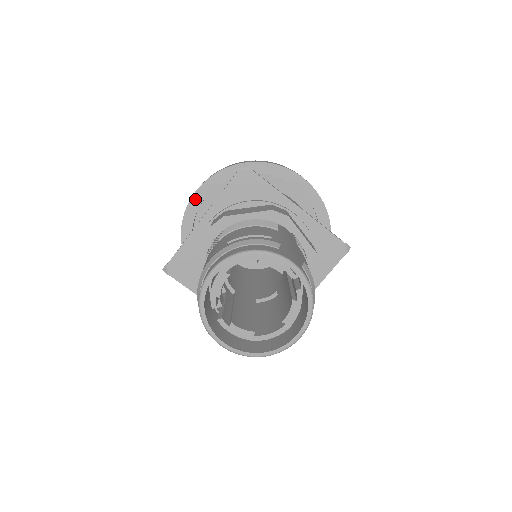
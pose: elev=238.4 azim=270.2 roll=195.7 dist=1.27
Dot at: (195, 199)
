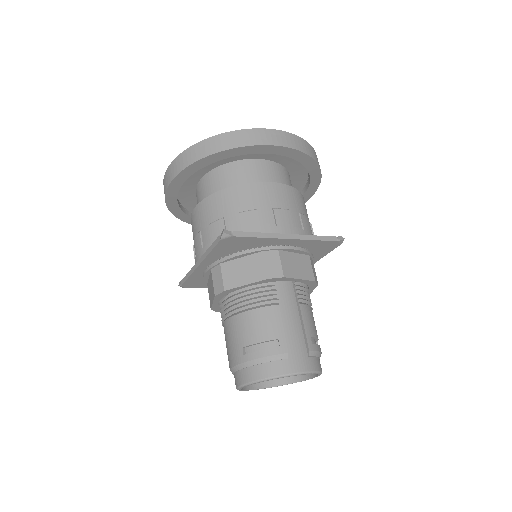
Dot at: (171, 190)
